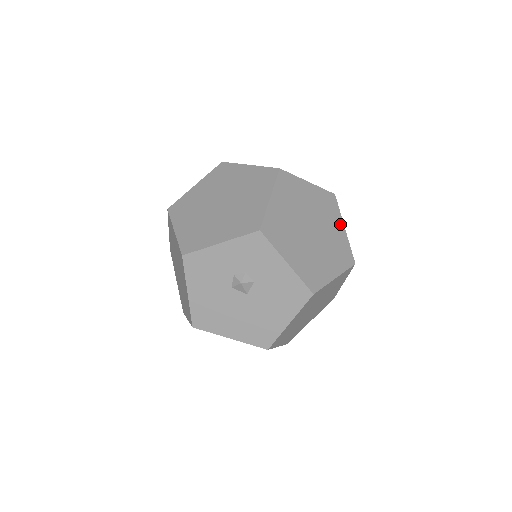
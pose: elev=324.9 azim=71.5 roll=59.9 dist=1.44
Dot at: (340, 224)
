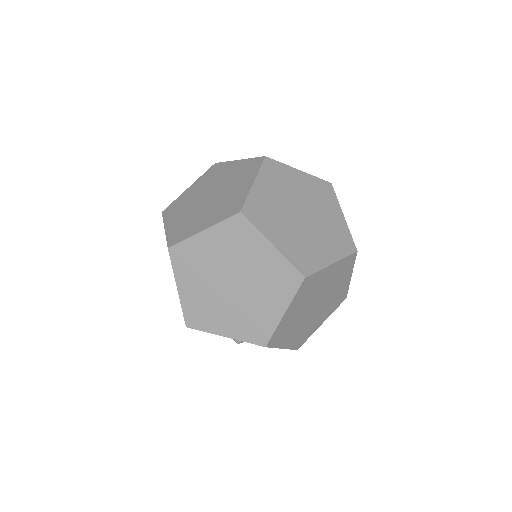
Dot at: (348, 276)
